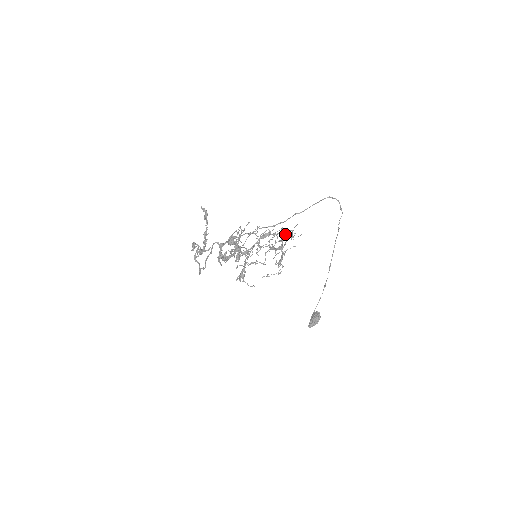
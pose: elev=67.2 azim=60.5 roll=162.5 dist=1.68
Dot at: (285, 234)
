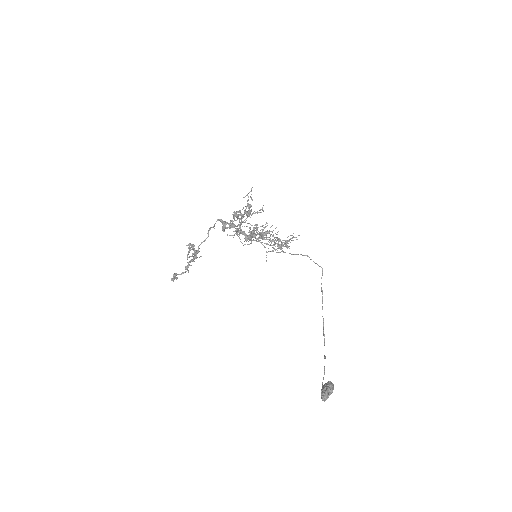
Dot at: occluded
